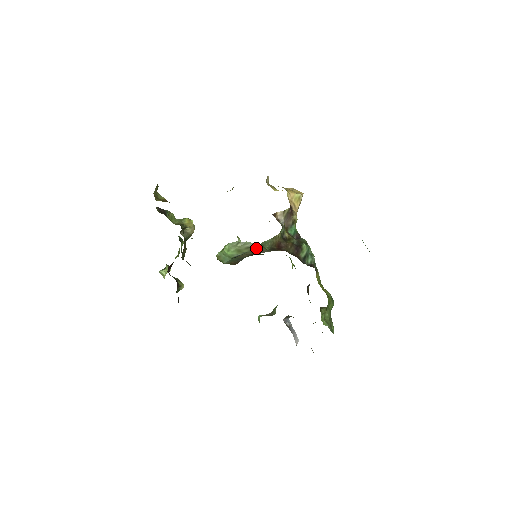
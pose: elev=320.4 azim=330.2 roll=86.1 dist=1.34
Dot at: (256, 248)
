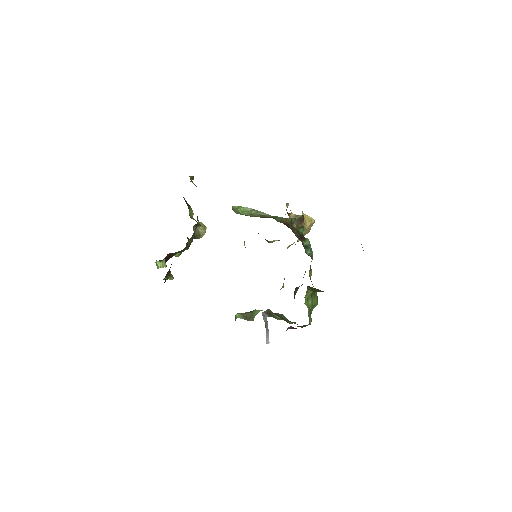
Dot at: (268, 216)
